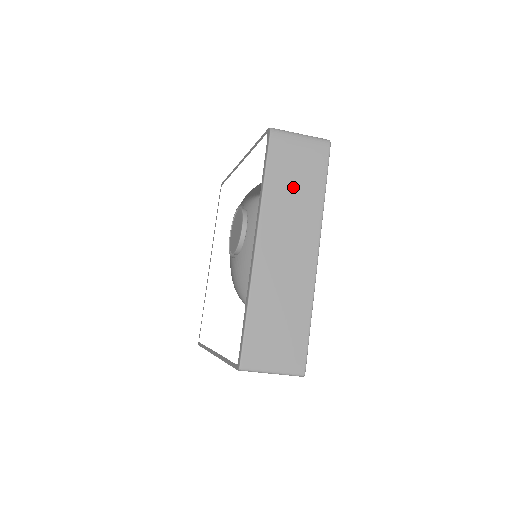
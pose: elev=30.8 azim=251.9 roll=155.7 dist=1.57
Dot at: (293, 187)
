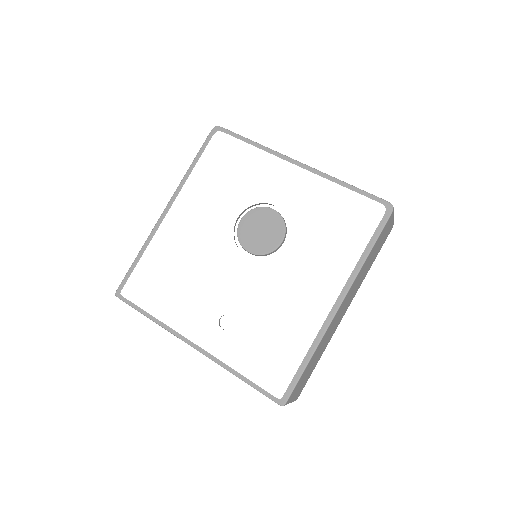
Dot at: (371, 259)
